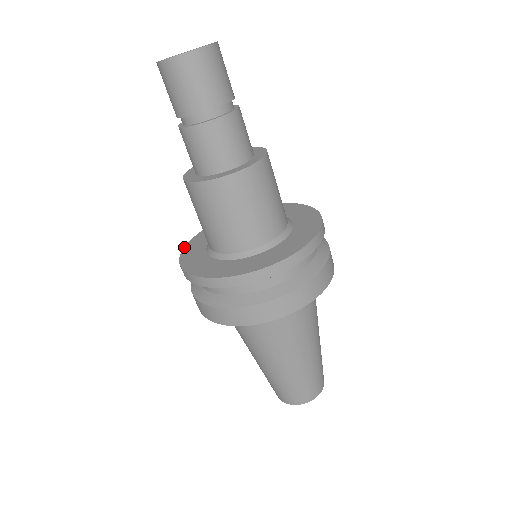
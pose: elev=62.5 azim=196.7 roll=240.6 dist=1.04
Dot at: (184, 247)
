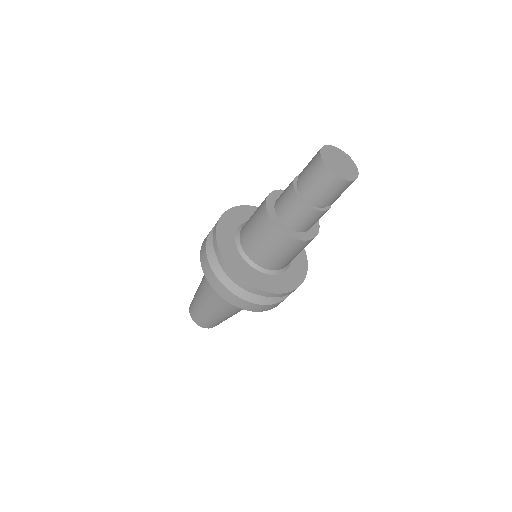
Dot at: (233, 207)
